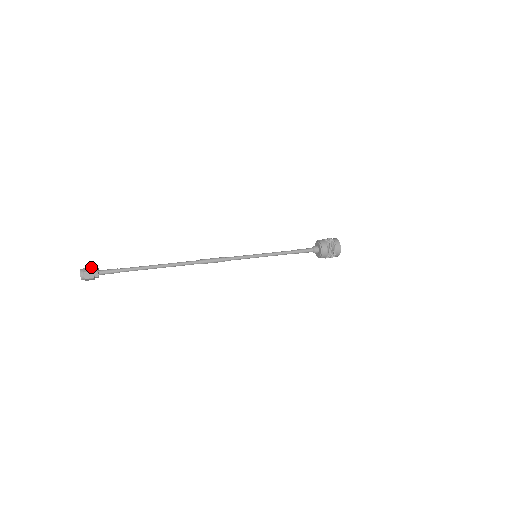
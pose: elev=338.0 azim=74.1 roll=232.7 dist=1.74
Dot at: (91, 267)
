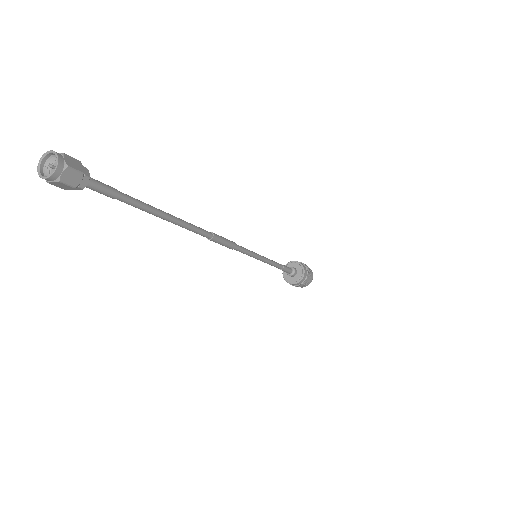
Dot at: (78, 160)
